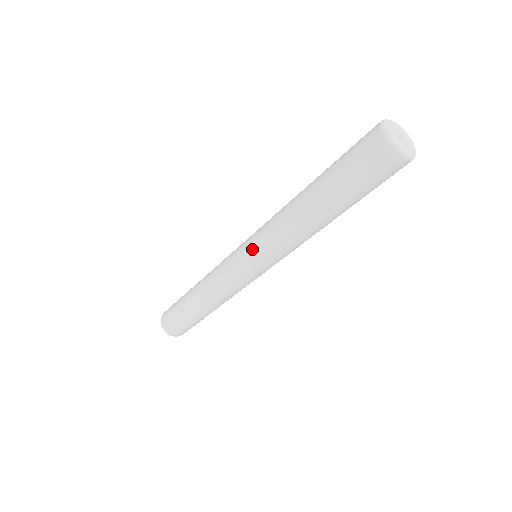
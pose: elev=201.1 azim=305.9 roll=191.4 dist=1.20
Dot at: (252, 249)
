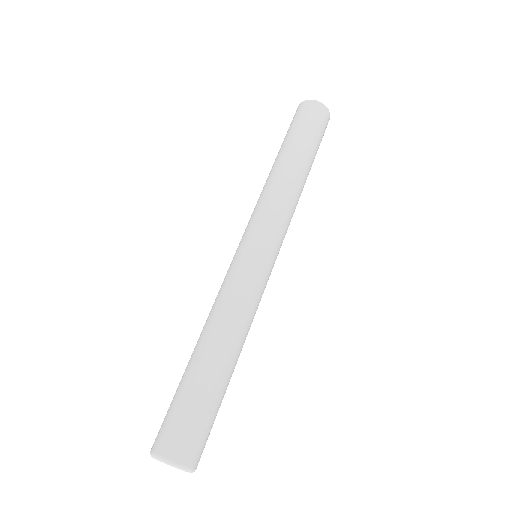
Dot at: occluded
